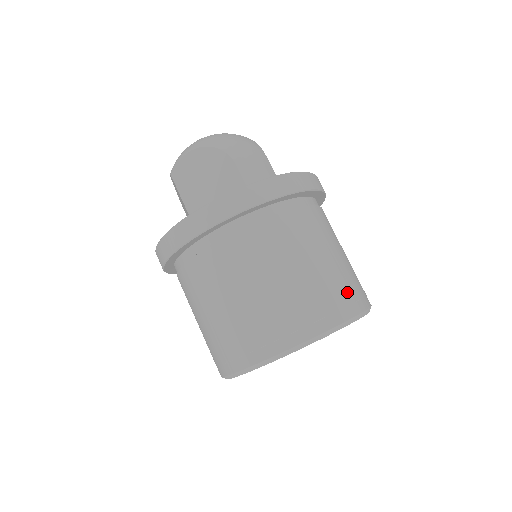
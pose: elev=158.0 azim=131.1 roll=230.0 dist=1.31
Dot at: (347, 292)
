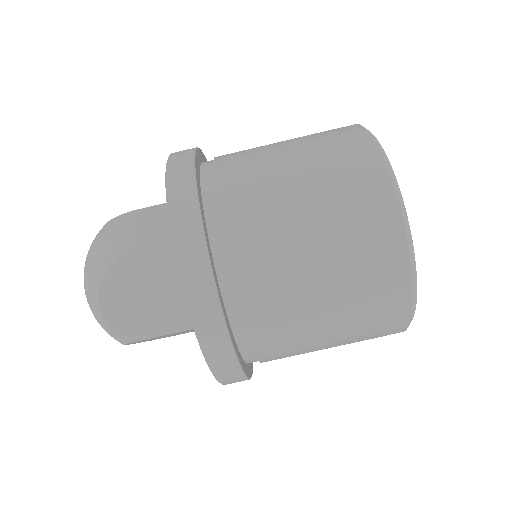
Dot at: (340, 145)
